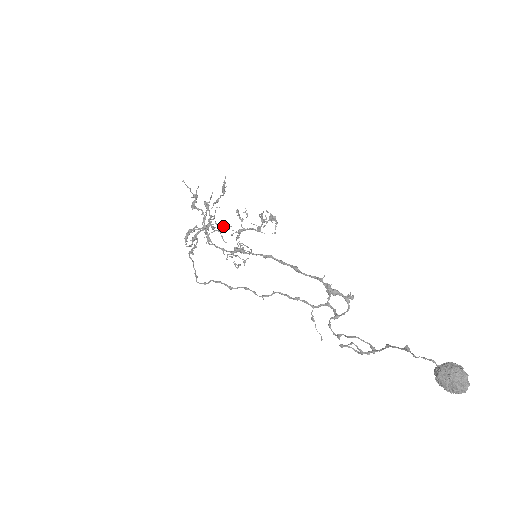
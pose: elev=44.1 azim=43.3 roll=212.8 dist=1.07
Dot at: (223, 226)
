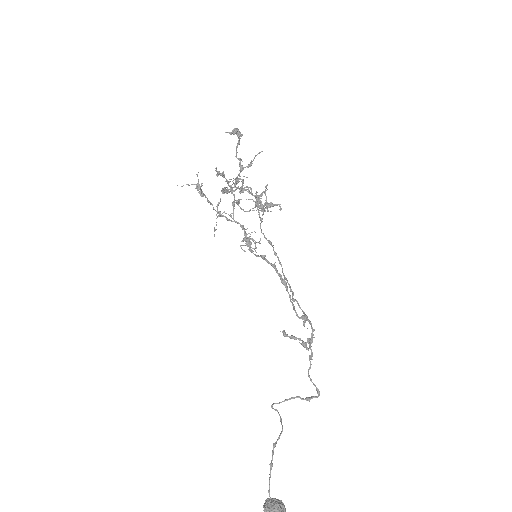
Dot at: (229, 215)
